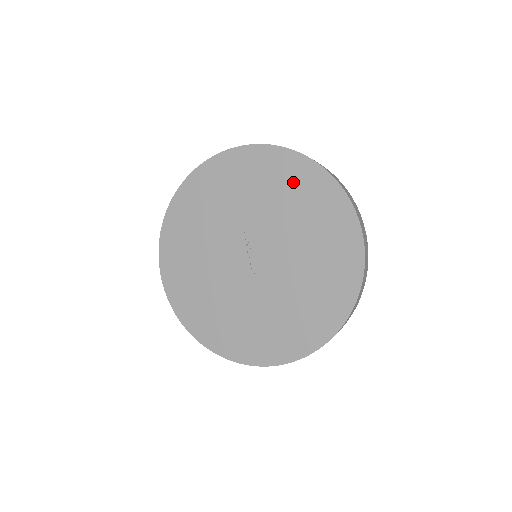
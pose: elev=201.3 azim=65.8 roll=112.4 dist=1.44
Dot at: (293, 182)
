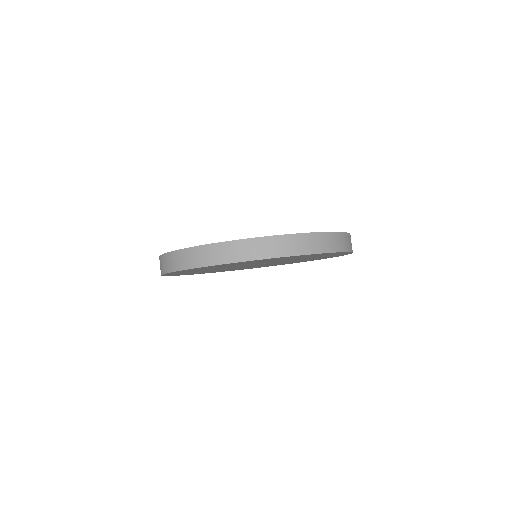
Dot at: occluded
